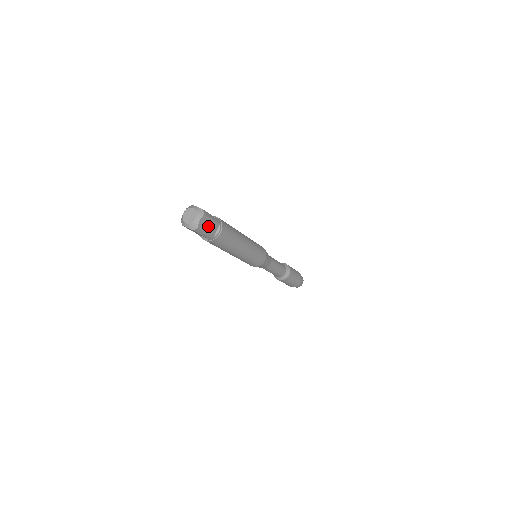
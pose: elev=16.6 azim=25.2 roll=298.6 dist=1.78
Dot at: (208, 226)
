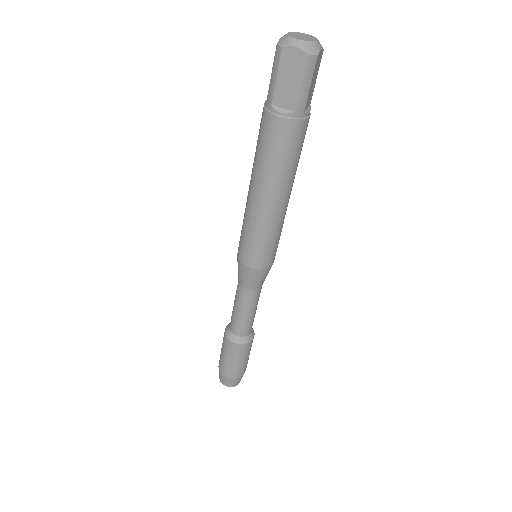
Dot at: (313, 79)
